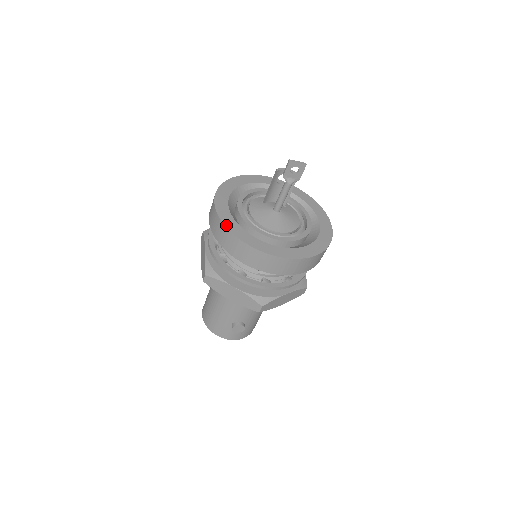
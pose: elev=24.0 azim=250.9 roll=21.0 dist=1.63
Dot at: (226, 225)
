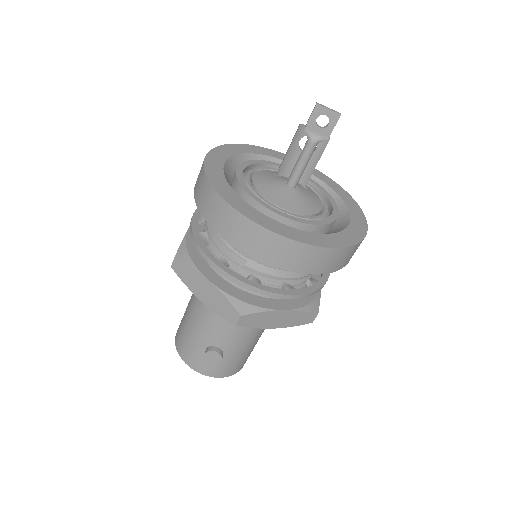
Dot at: (209, 178)
